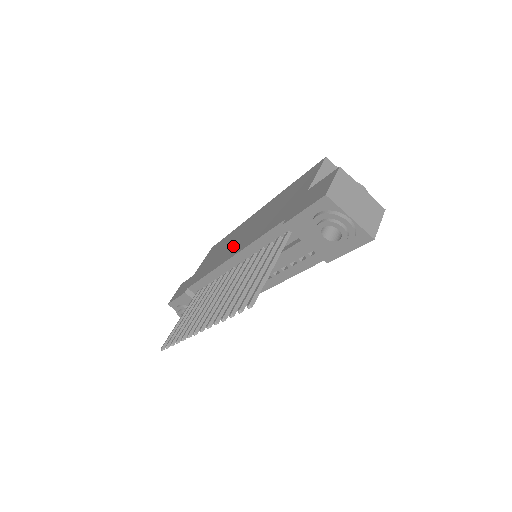
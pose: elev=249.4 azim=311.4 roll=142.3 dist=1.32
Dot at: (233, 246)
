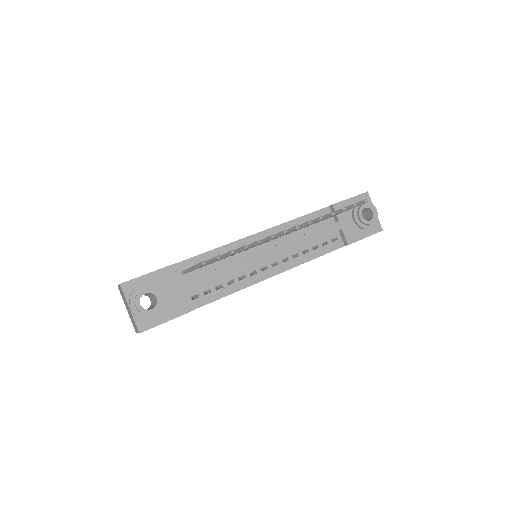
Dot at: occluded
